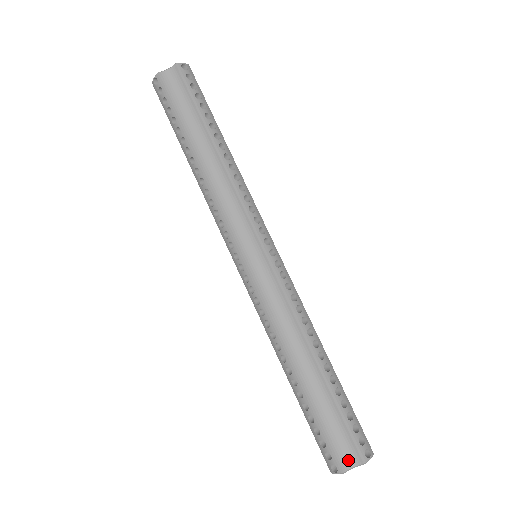
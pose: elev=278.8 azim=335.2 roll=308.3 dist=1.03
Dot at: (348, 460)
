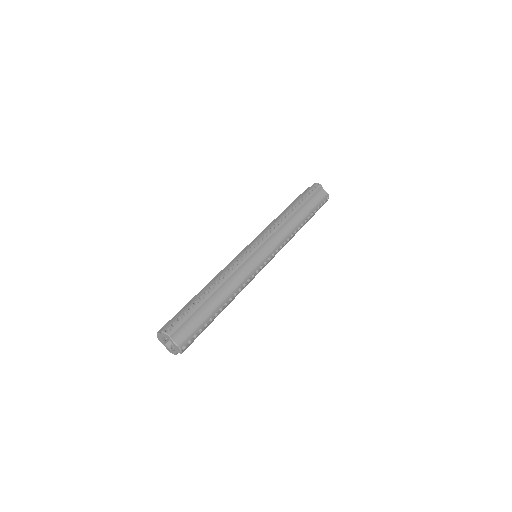
Dot at: (177, 337)
